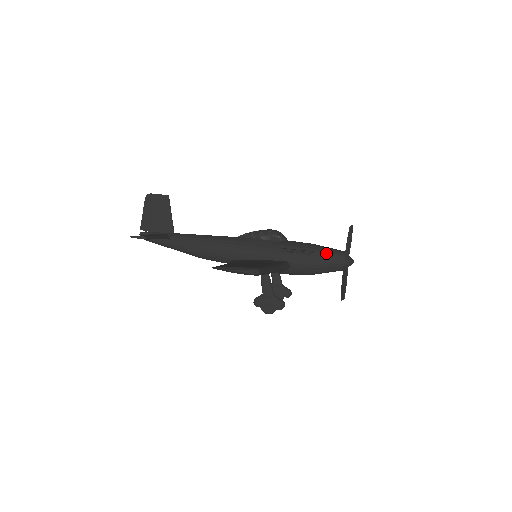
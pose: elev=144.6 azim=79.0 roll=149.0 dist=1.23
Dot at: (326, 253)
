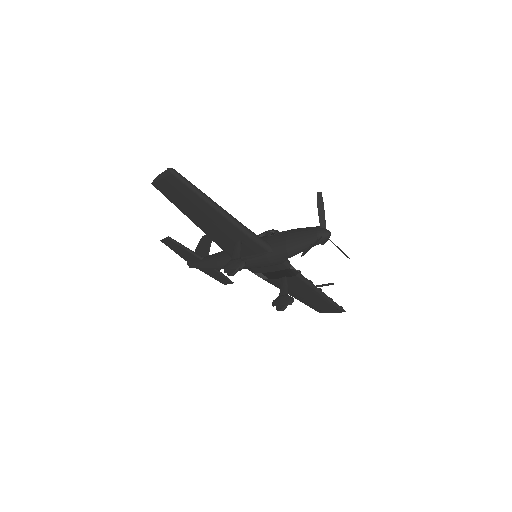
Dot at: (303, 229)
